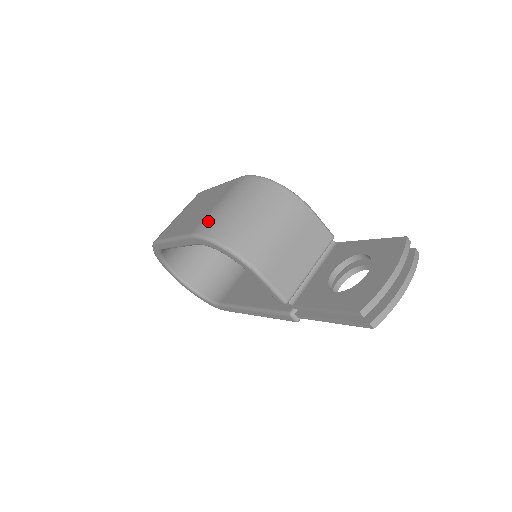
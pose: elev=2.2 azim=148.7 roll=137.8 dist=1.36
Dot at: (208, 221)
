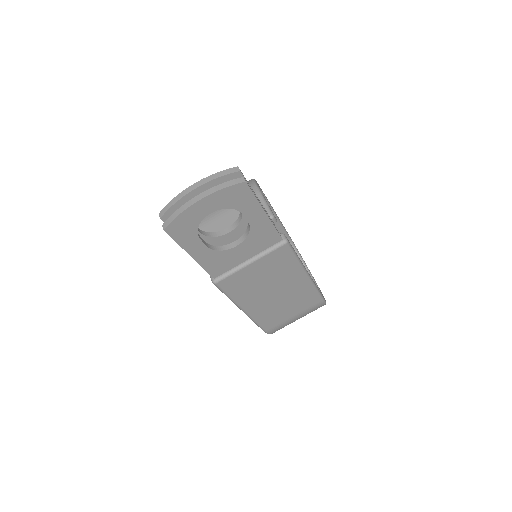
Dot at: occluded
